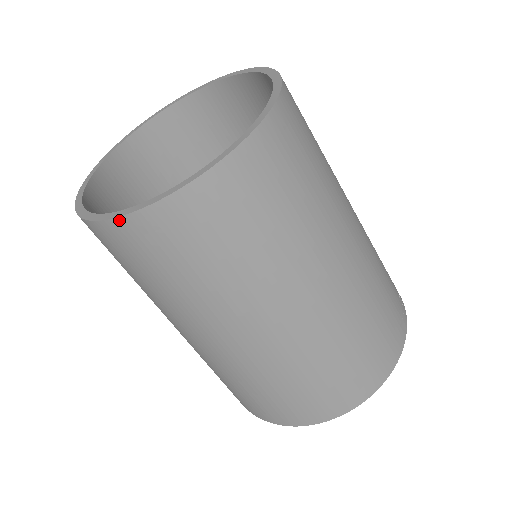
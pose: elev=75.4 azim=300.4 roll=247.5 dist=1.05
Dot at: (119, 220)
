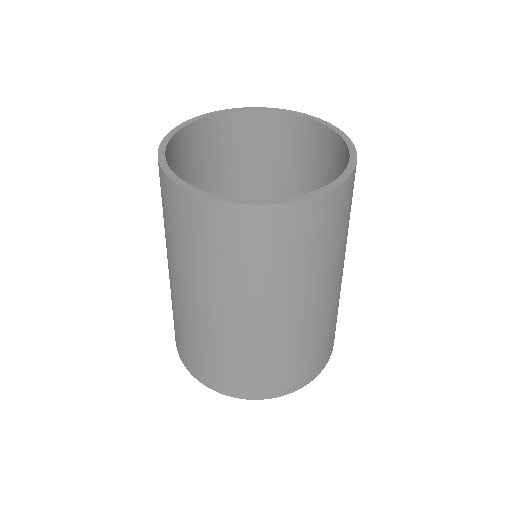
Dot at: (195, 196)
